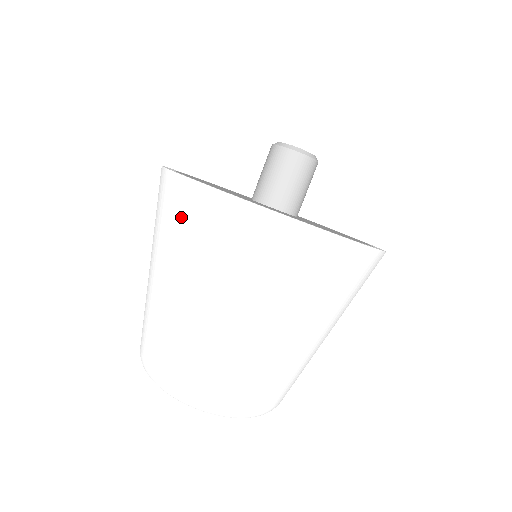
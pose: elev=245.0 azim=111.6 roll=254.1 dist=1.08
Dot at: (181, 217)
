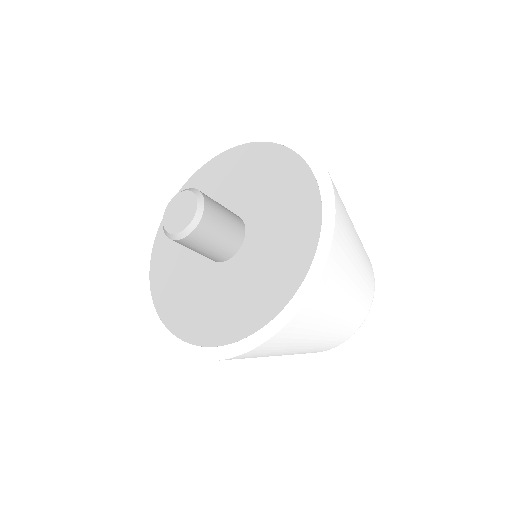
Dot at: occluded
